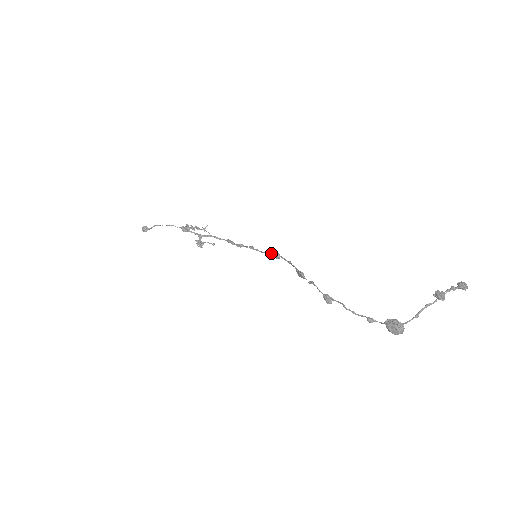
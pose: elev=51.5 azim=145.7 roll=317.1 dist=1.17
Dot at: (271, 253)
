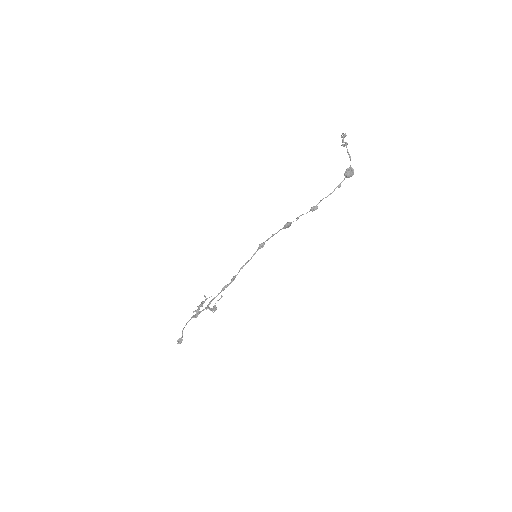
Dot at: (257, 250)
